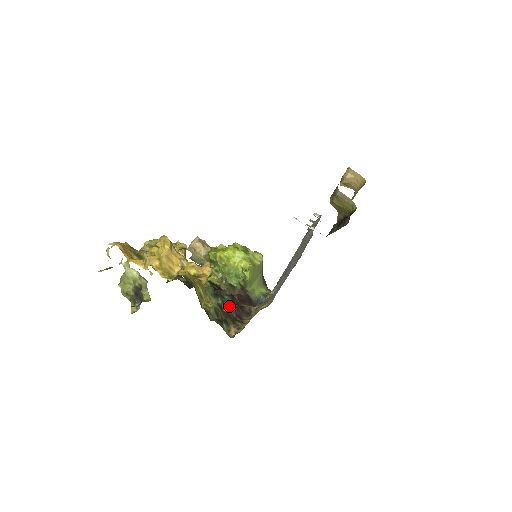
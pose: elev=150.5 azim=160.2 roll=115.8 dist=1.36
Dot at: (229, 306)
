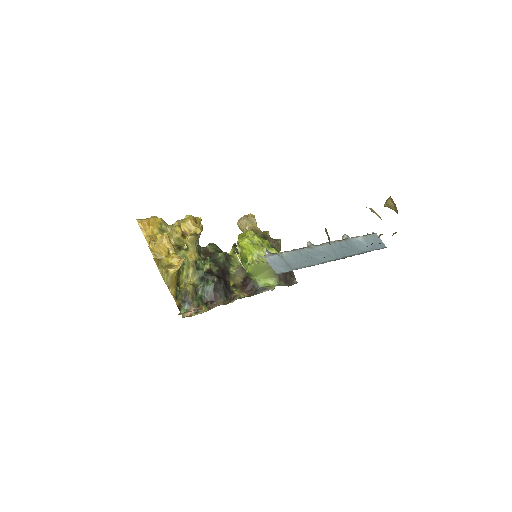
Dot at: (208, 291)
